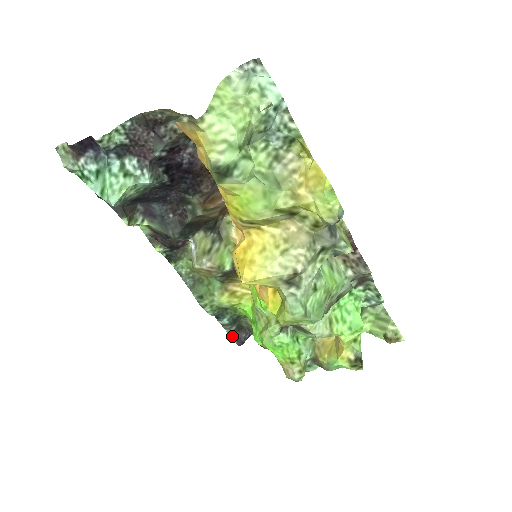
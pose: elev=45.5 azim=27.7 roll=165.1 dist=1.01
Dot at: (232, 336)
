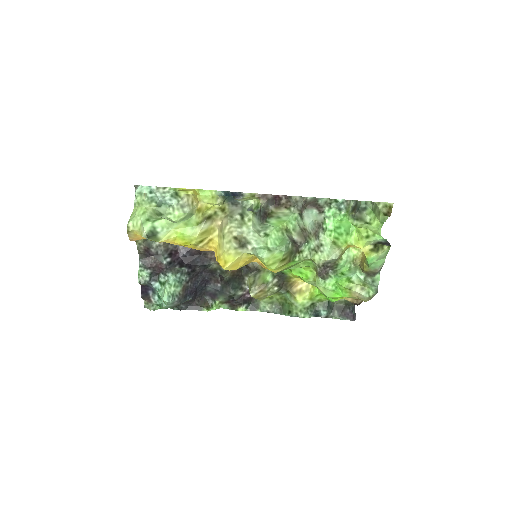
Dot at: (341, 318)
